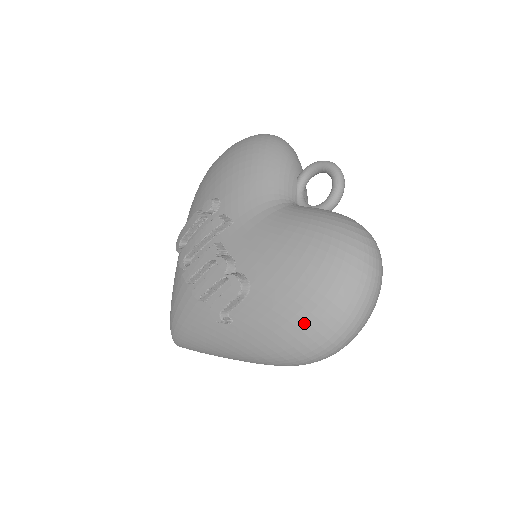
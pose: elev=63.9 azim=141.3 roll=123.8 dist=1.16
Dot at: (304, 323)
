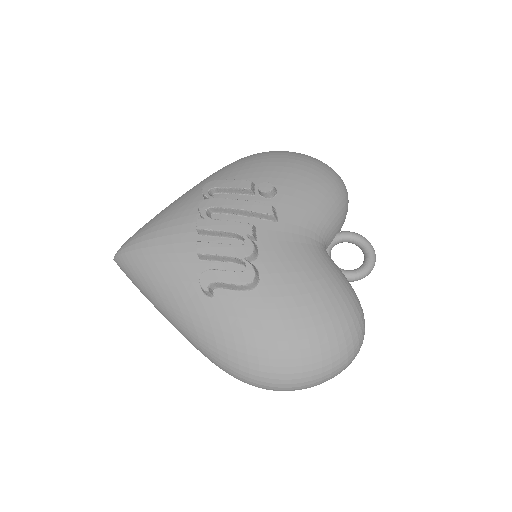
Dot at: (277, 353)
